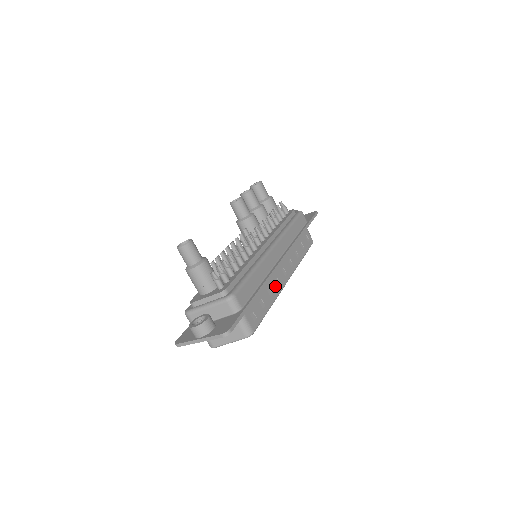
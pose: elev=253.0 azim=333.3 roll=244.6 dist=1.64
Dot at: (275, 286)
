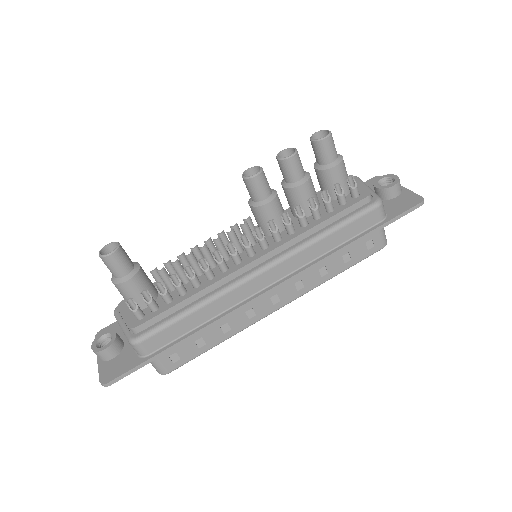
Dot at: (242, 319)
